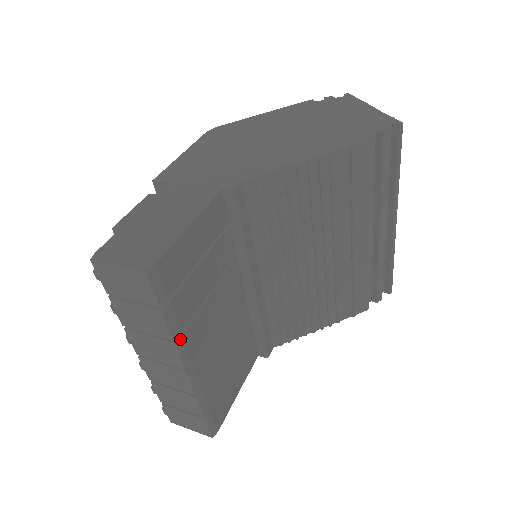
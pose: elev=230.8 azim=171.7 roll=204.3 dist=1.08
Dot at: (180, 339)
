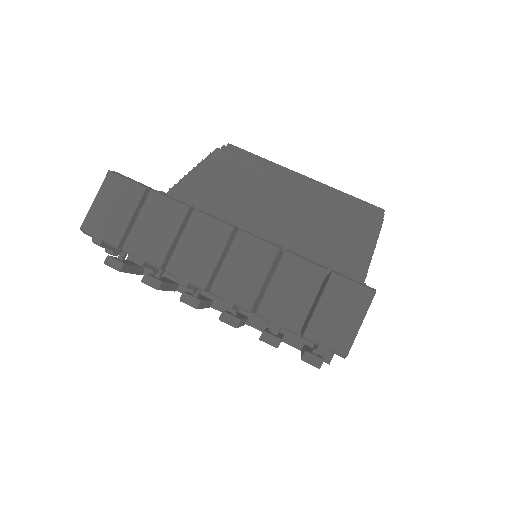
Dot at: (198, 210)
